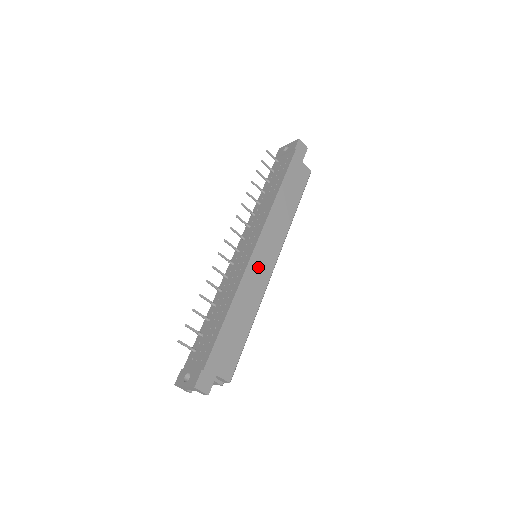
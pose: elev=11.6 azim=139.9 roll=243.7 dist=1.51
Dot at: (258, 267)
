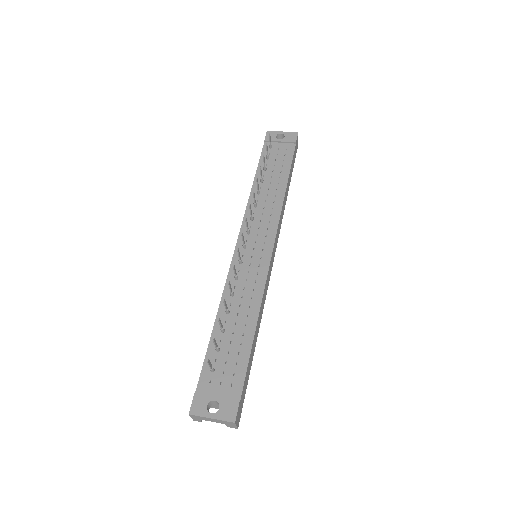
Dot at: (270, 273)
